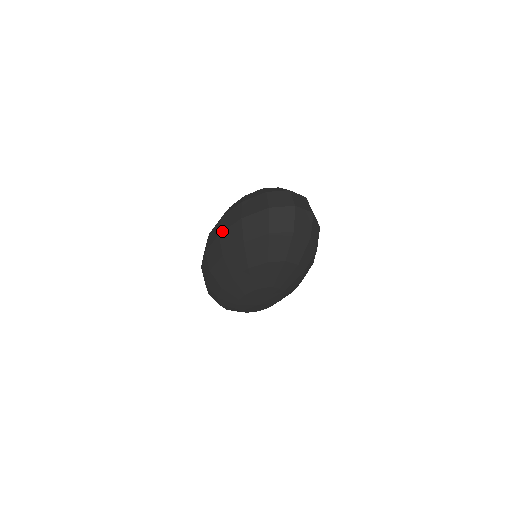
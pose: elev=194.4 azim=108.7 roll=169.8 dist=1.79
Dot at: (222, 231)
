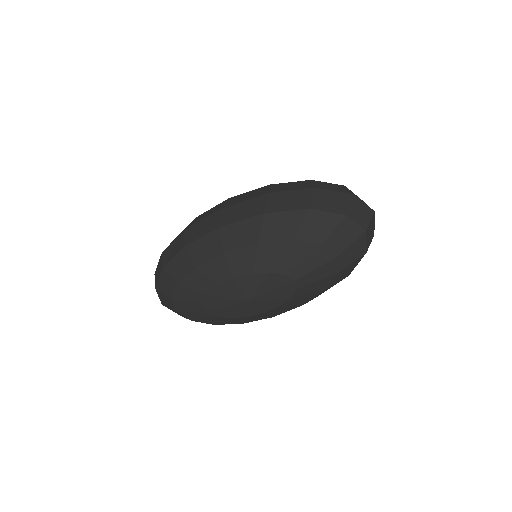
Dot at: (276, 191)
